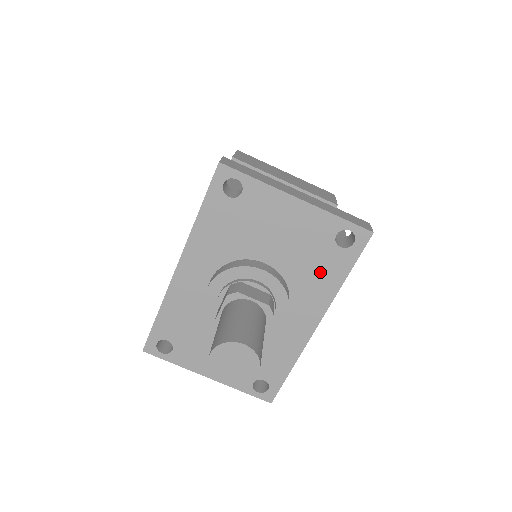
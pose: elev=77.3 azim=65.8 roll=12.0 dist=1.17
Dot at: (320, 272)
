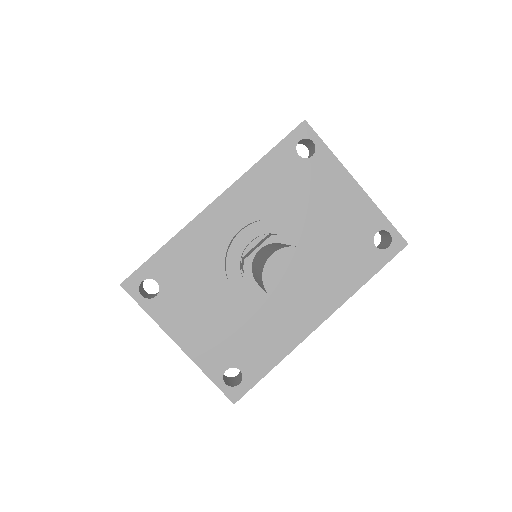
Dot at: (348, 264)
